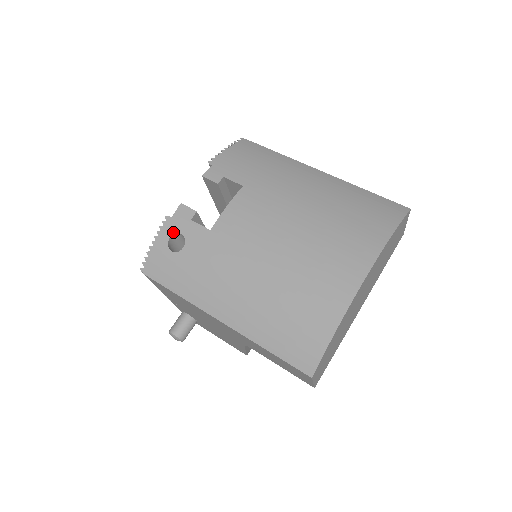
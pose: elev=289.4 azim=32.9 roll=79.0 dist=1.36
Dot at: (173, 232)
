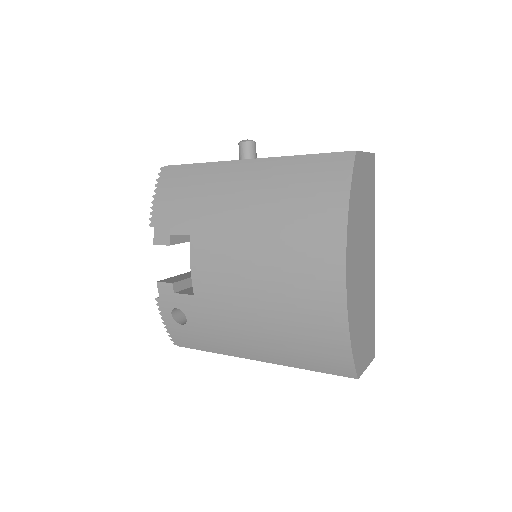
Dot at: (170, 310)
